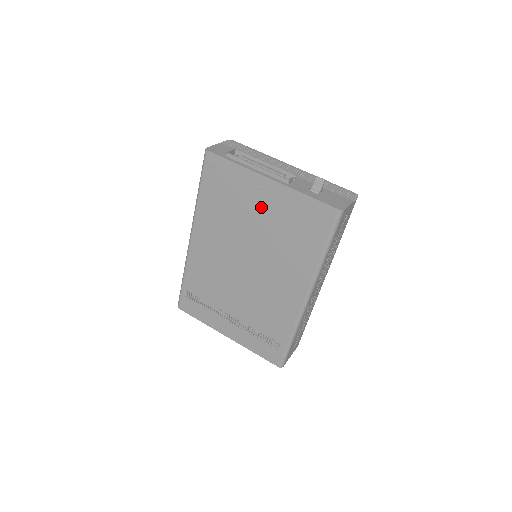
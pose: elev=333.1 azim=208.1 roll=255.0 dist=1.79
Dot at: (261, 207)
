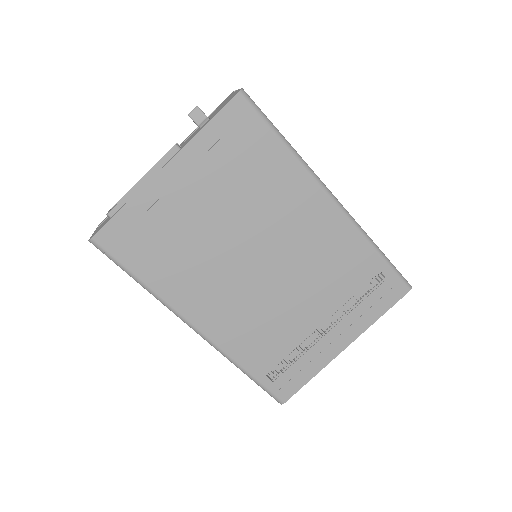
Dot at: (195, 200)
